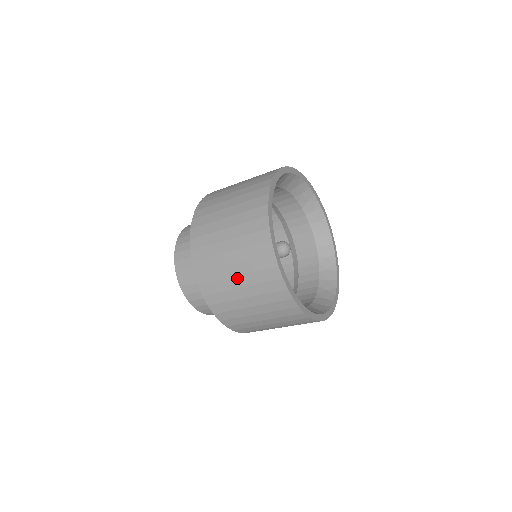
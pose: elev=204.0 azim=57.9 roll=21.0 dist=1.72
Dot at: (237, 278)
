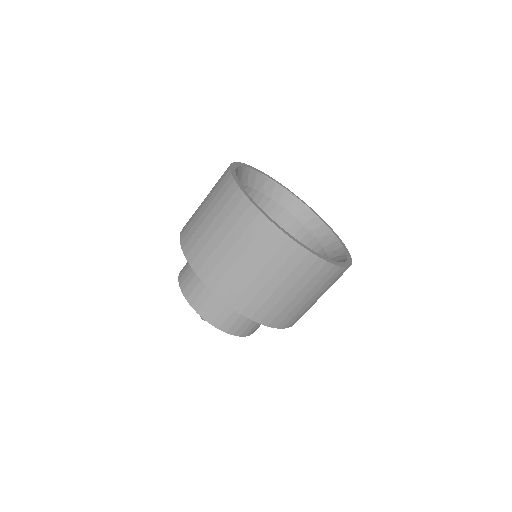
Dot at: (204, 201)
